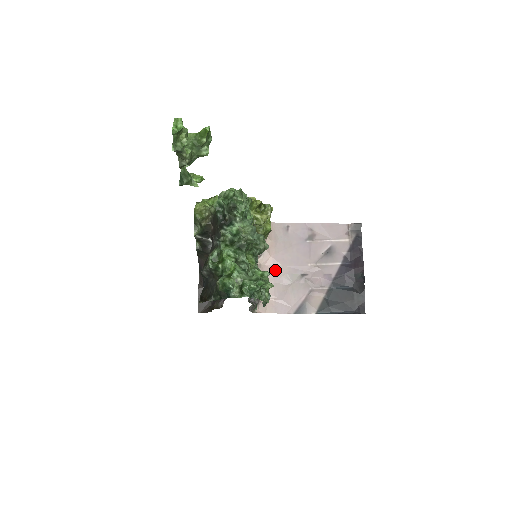
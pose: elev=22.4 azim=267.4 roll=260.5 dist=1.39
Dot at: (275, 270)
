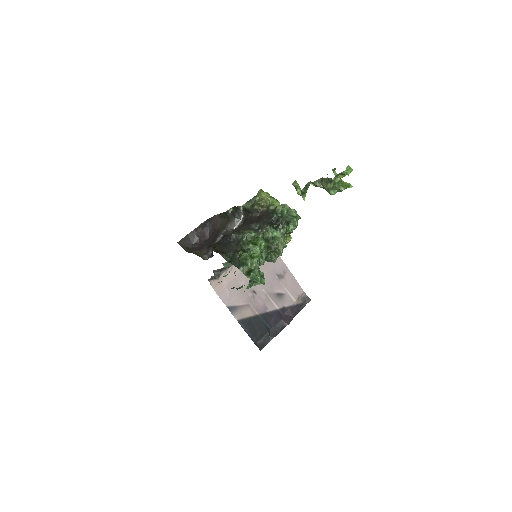
Dot at: occluded
